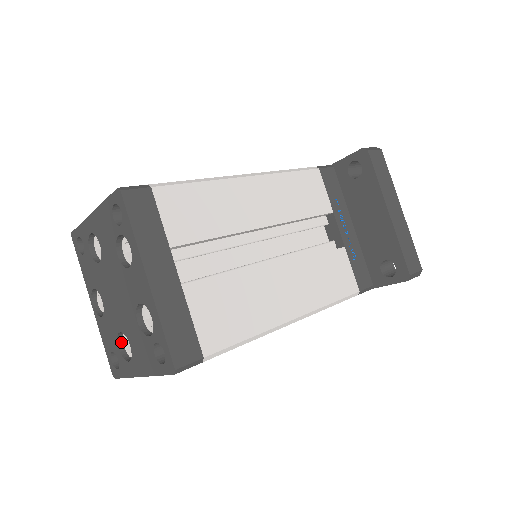
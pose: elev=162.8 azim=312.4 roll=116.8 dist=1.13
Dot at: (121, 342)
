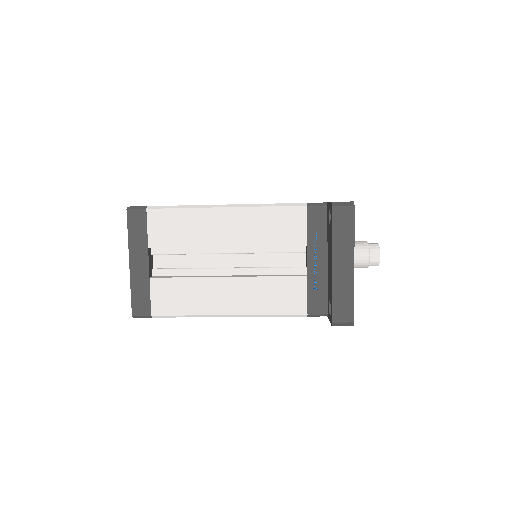
Dot at: occluded
